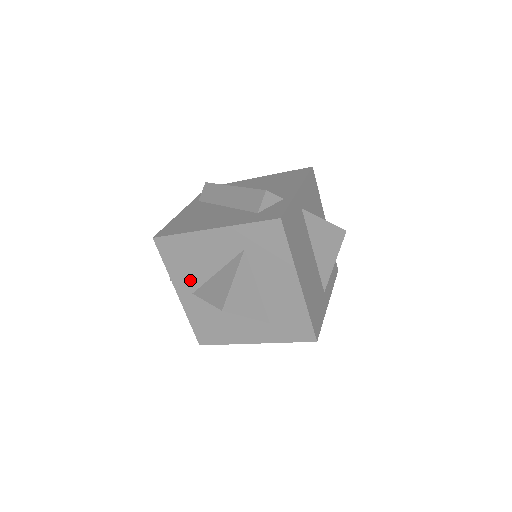
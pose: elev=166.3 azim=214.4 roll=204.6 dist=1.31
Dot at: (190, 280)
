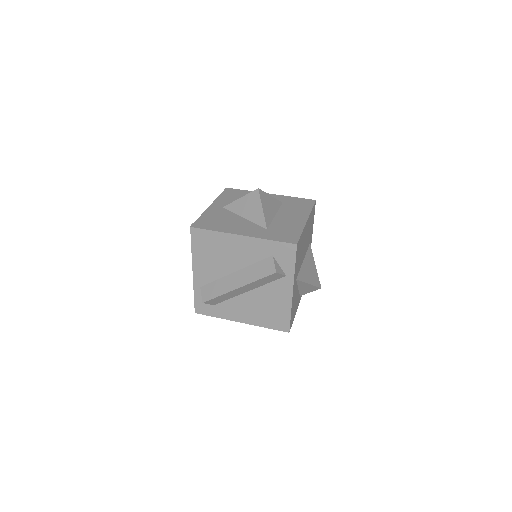
Dot at: (229, 203)
